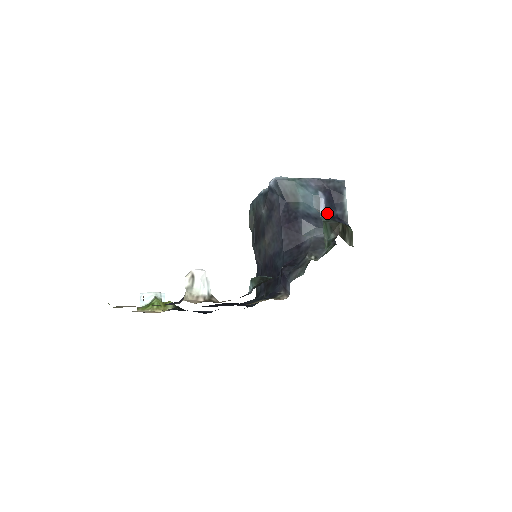
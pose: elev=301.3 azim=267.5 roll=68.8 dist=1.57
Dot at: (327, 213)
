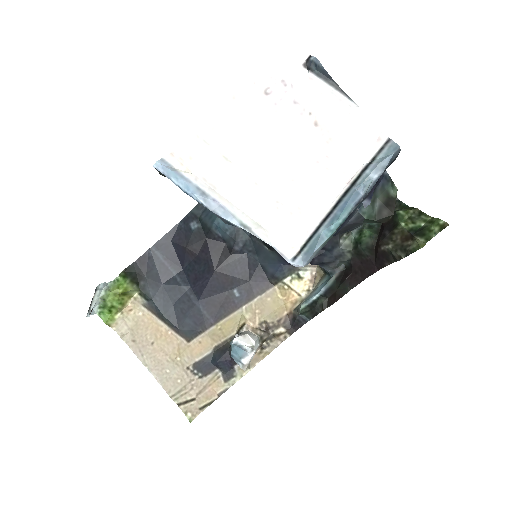
Dot at: occluded
